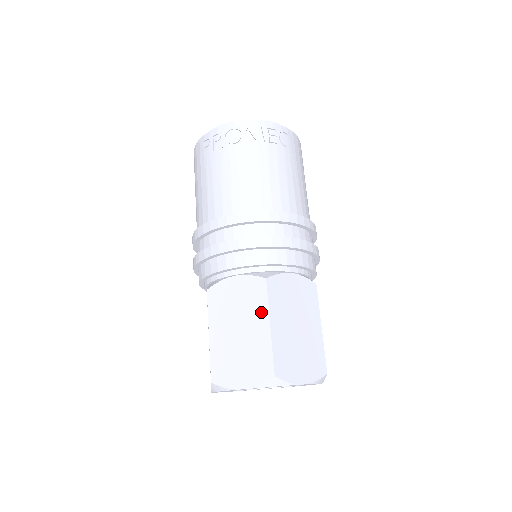
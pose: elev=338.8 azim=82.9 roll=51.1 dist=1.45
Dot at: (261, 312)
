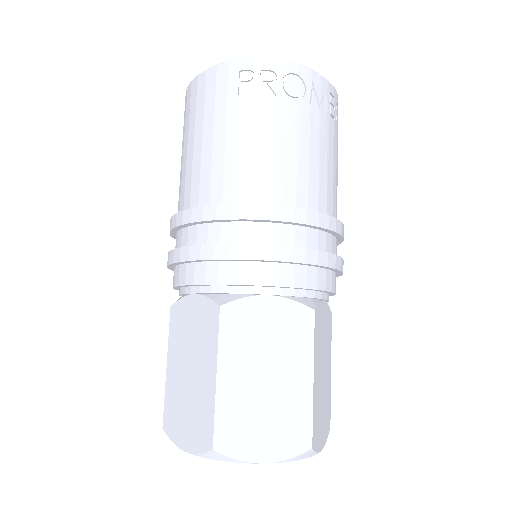
Dot at: (303, 356)
